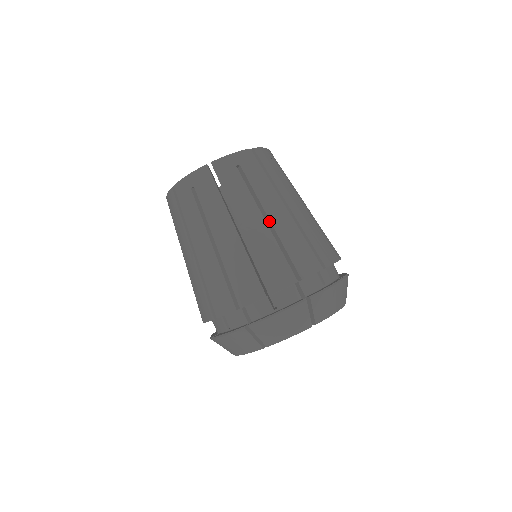
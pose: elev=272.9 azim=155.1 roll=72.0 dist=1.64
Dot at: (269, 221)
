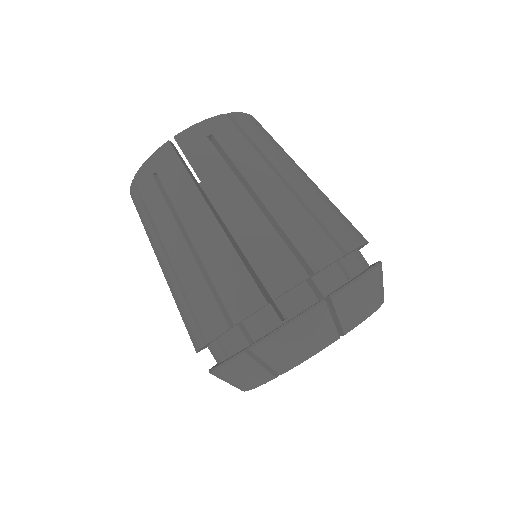
Dot at: (259, 201)
